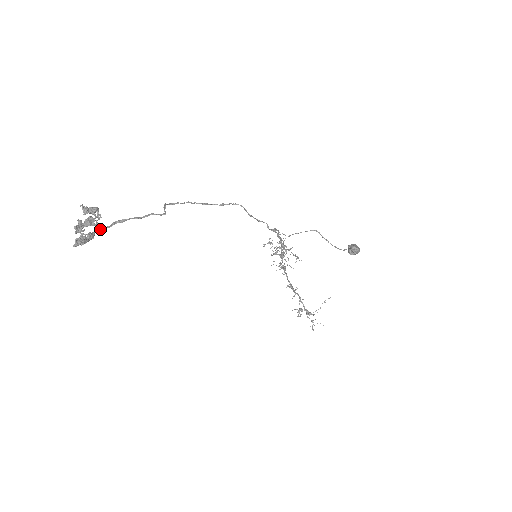
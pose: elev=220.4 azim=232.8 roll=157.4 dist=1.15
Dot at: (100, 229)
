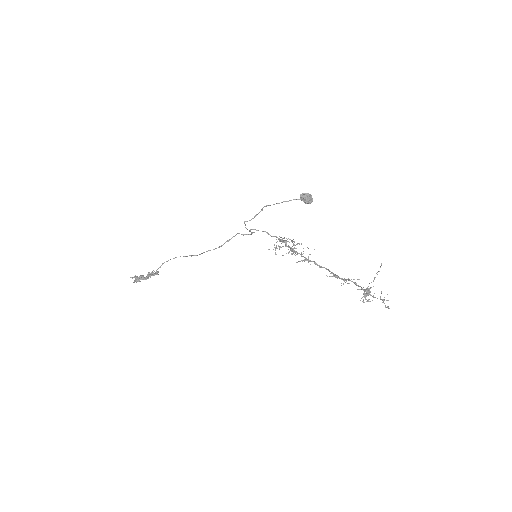
Dot at: (149, 274)
